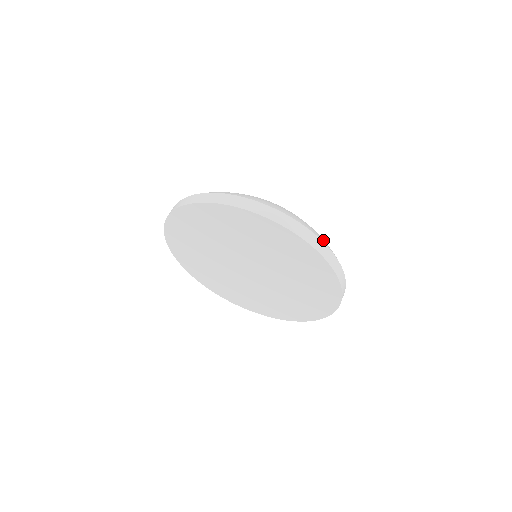
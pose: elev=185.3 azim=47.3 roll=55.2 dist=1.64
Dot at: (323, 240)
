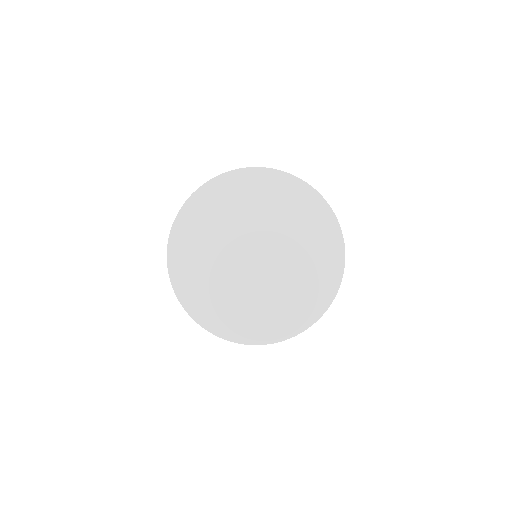
Dot at: occluded
